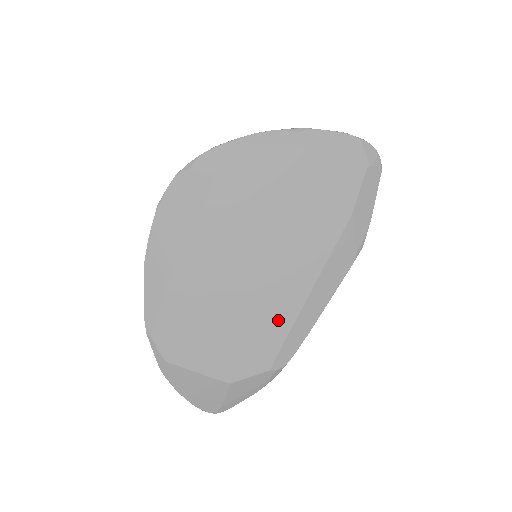
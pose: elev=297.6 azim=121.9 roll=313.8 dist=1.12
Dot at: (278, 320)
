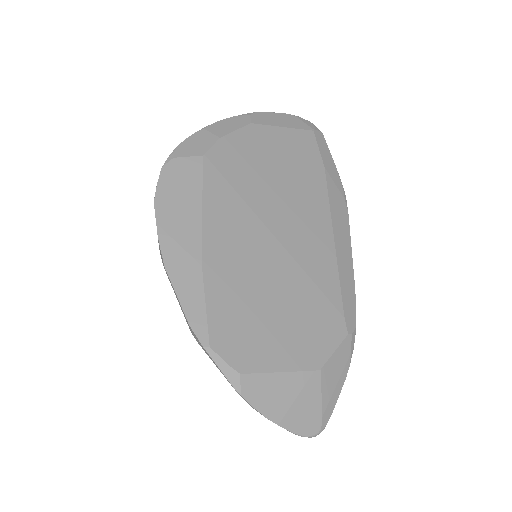
Dot at: (324, 277)
